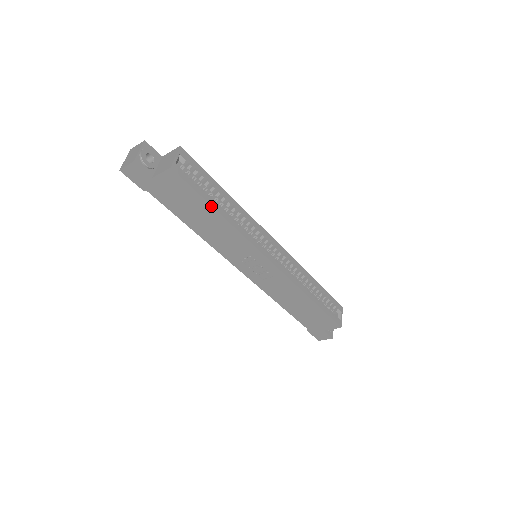
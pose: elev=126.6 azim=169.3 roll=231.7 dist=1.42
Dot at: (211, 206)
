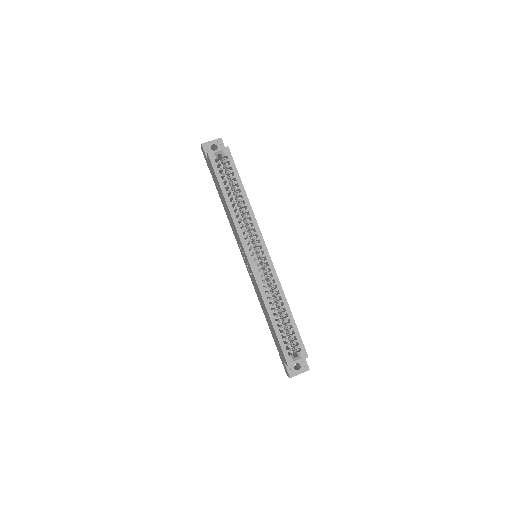
Dot at: (222, 191)
